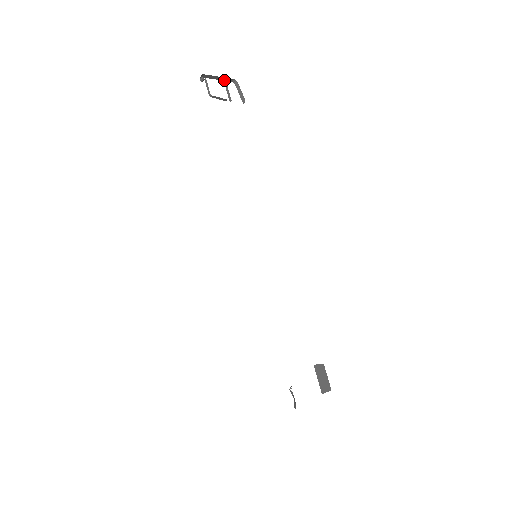
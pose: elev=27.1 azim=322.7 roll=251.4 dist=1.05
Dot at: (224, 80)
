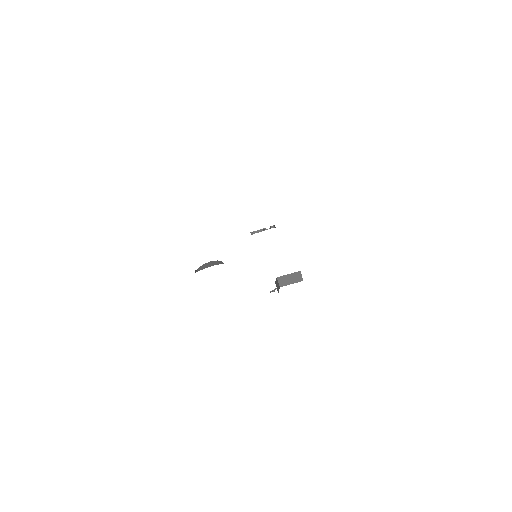
Dot at: occluded
